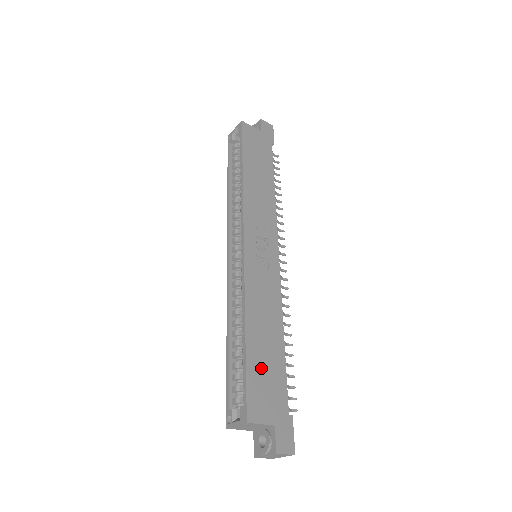
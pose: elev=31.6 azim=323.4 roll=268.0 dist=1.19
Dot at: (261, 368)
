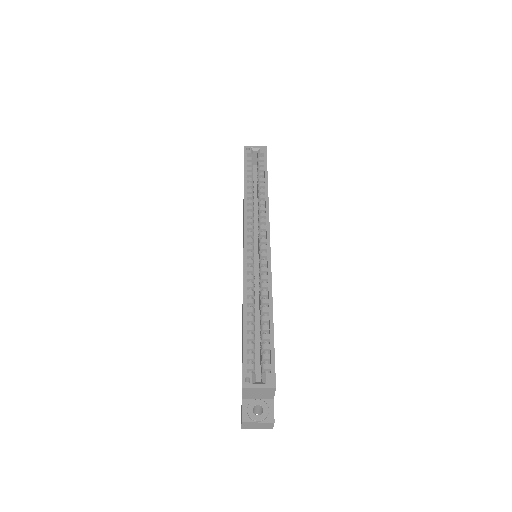
Dot at: occluded
